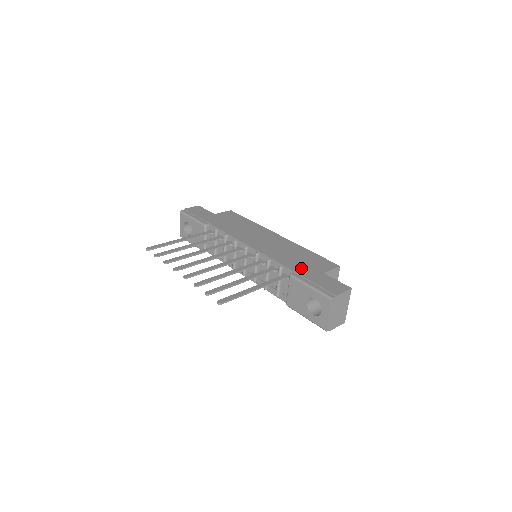
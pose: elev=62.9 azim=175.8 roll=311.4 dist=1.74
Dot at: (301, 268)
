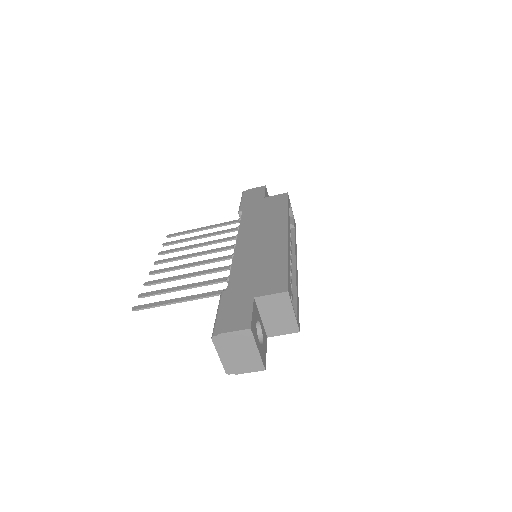
Dot at: (240, 285)
